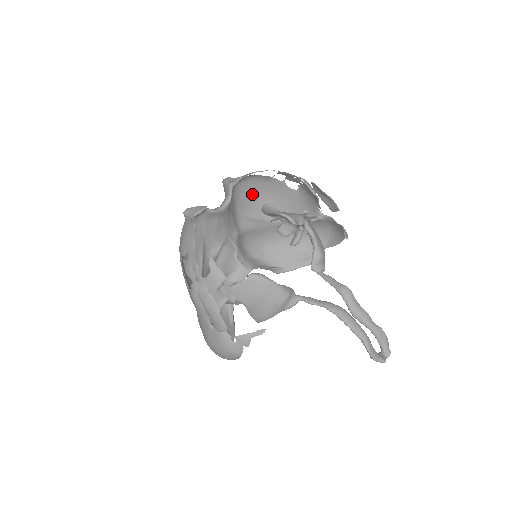
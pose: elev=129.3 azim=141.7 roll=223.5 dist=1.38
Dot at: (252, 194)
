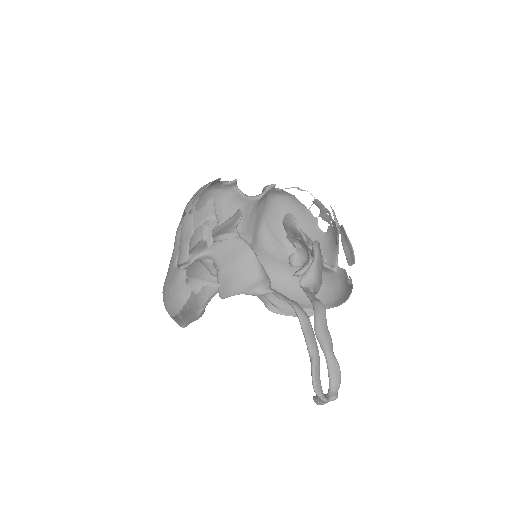
Dot at: occluded
